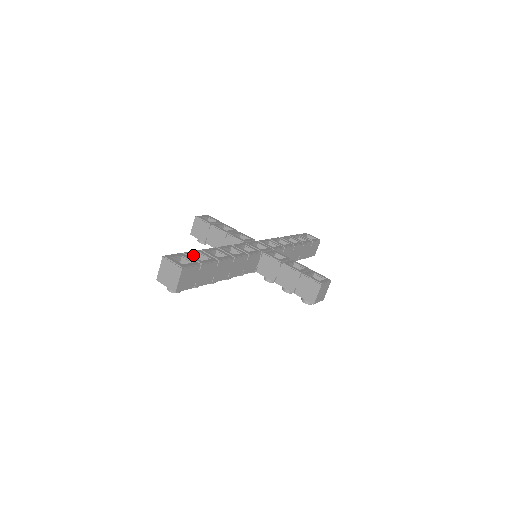
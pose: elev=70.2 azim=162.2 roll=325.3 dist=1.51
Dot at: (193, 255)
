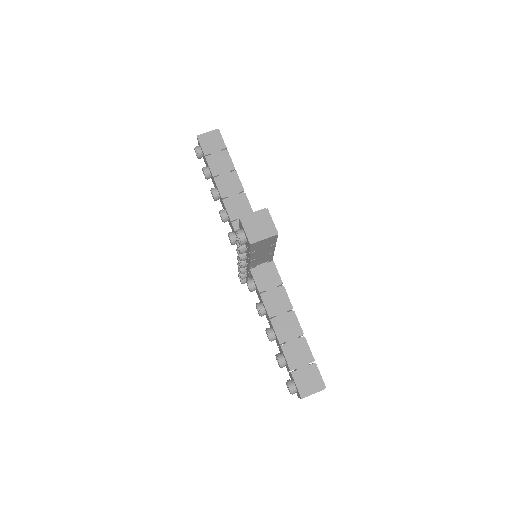
Dot at: occluded
